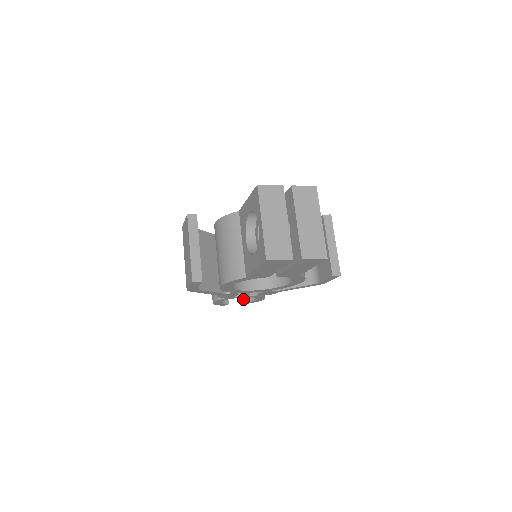
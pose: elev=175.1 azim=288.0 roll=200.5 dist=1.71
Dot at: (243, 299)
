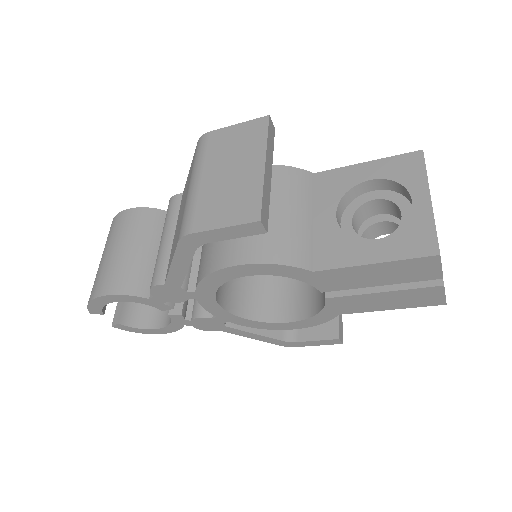
Dot at: (125, 318)
